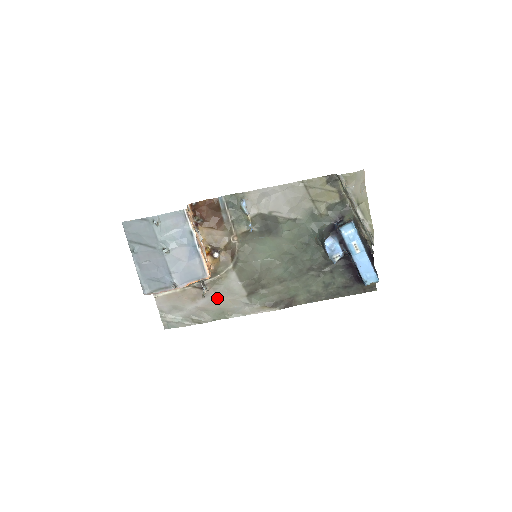
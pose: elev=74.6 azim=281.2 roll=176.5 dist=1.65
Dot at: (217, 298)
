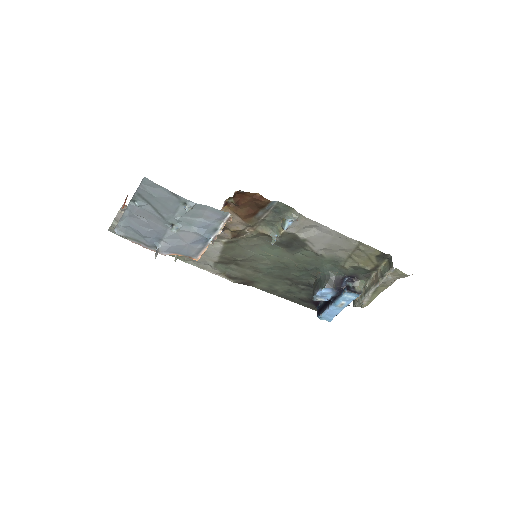
Dot at: occluded
